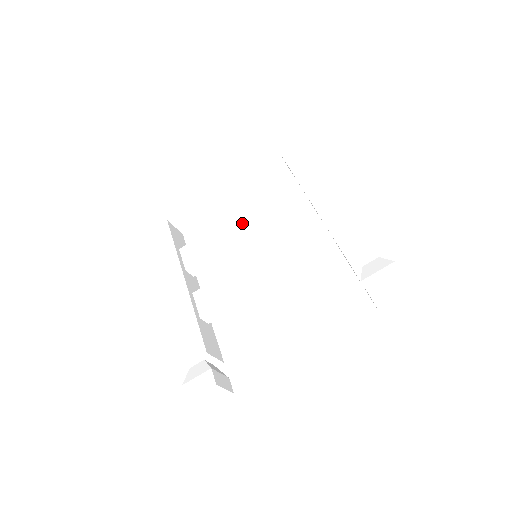
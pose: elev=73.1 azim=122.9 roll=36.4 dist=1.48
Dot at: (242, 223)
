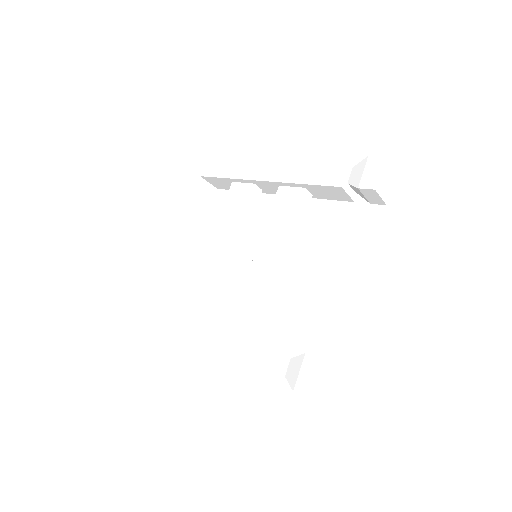
Dot at: (222, 244)
